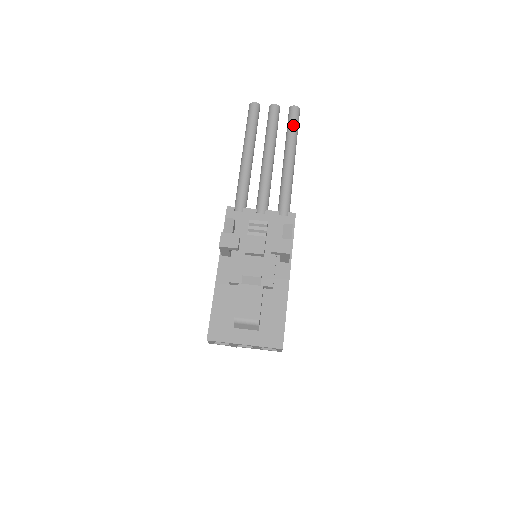
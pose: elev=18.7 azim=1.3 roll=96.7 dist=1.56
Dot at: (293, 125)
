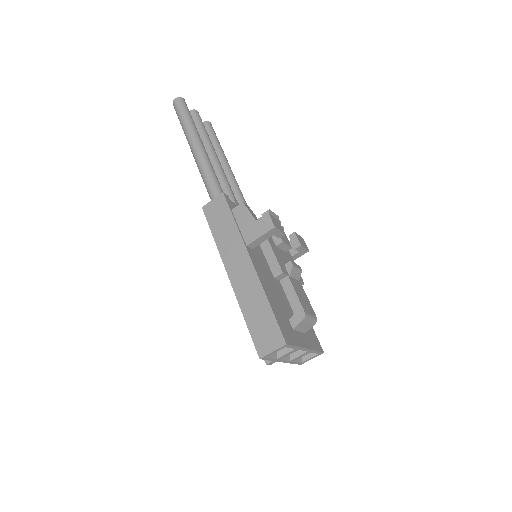
Dot at: occluded
